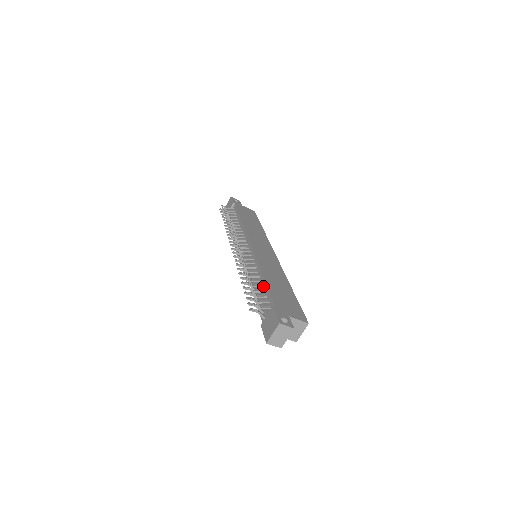
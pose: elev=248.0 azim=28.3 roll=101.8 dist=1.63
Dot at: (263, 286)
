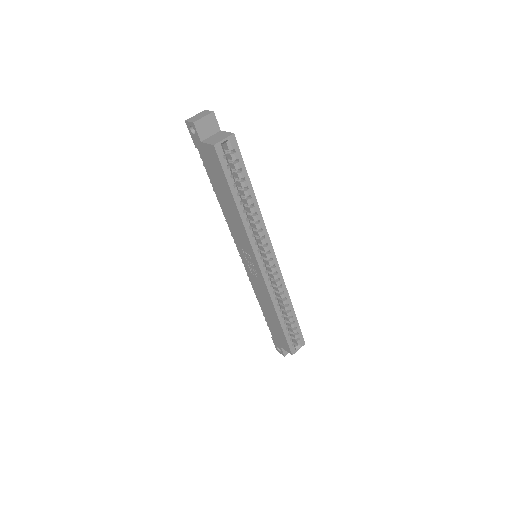
Dot at: occluded
